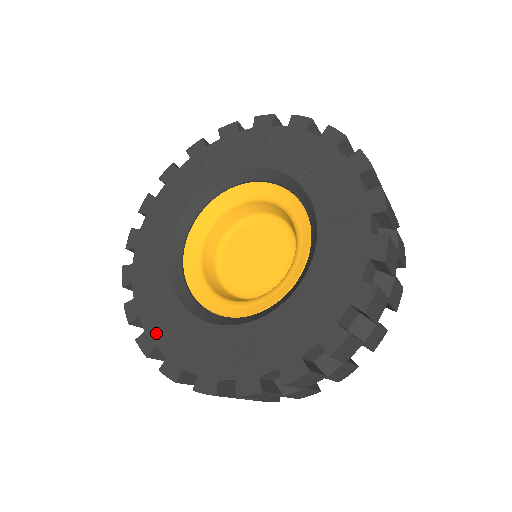
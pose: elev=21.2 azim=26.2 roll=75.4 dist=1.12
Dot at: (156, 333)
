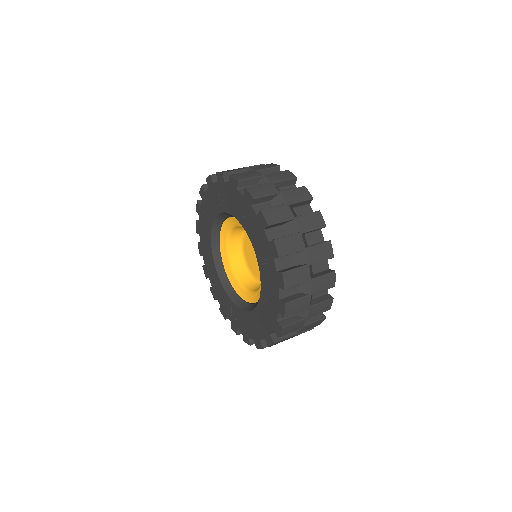
Dot at: (208, 271)
